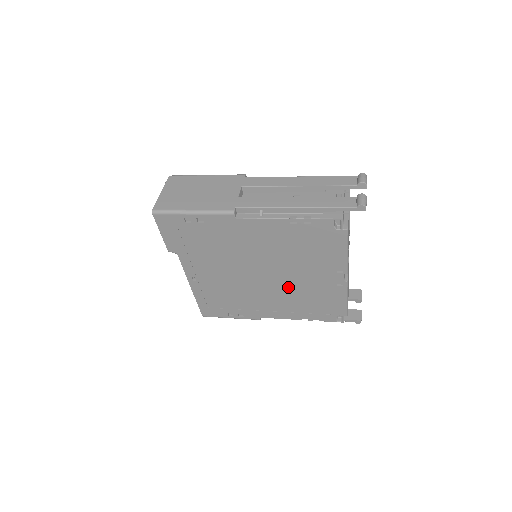
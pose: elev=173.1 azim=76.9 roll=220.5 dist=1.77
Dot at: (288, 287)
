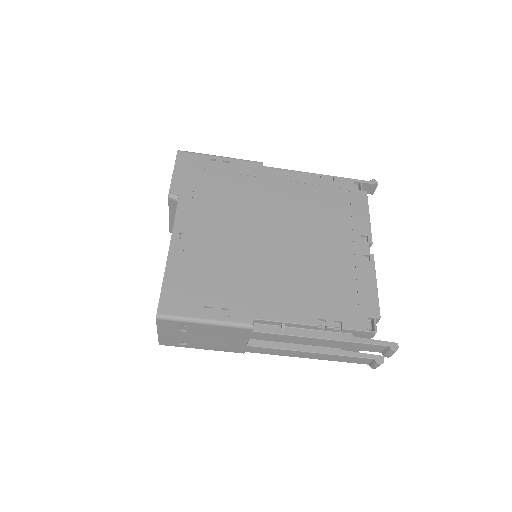
Dot at: (304, 259)
